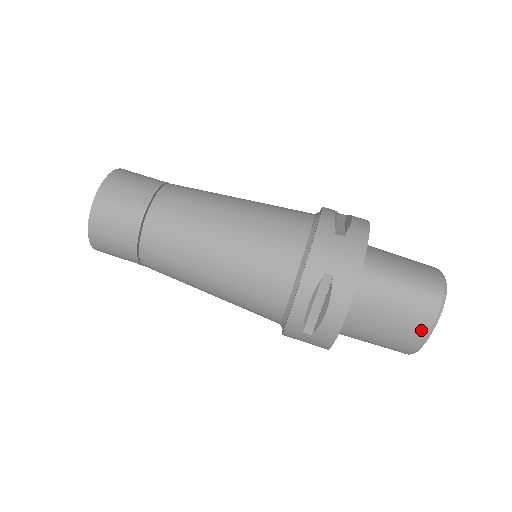
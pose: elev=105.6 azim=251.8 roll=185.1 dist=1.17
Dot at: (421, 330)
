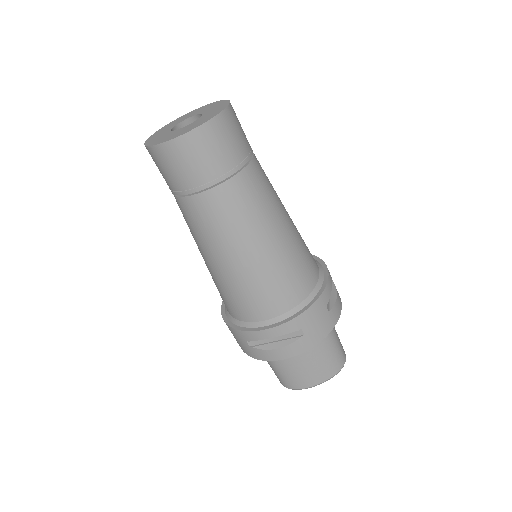
Dot at: occluded
